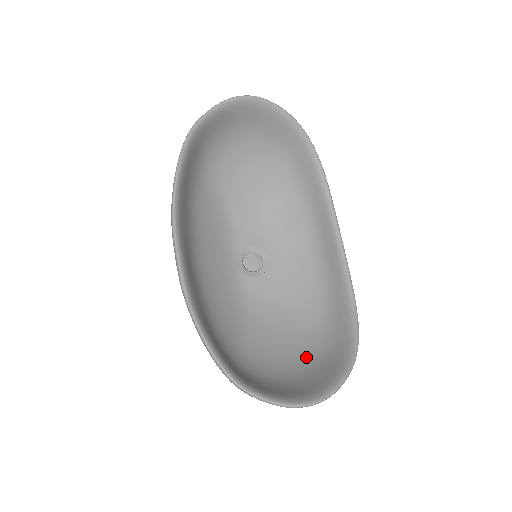
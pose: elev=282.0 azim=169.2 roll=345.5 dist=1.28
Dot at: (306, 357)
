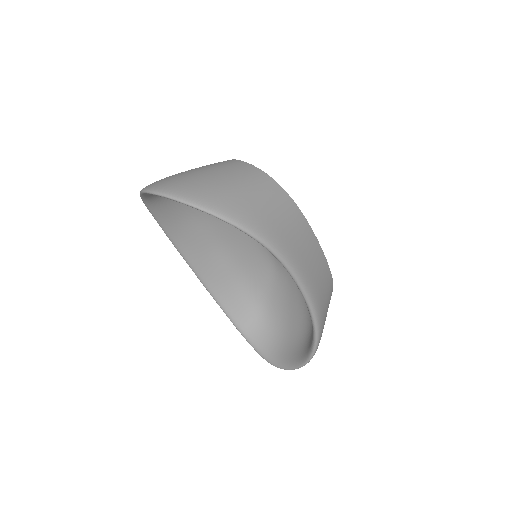
Dot at: (299, 328)
